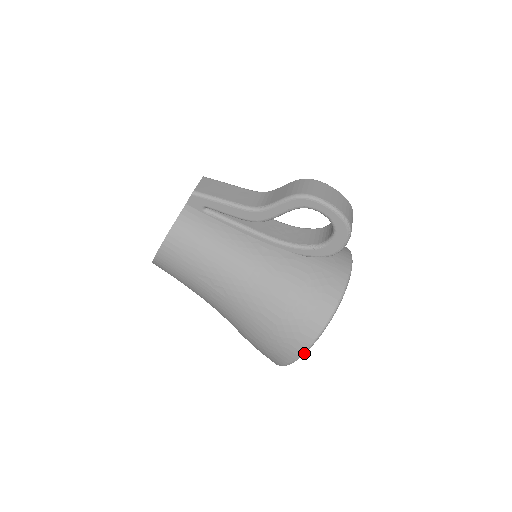
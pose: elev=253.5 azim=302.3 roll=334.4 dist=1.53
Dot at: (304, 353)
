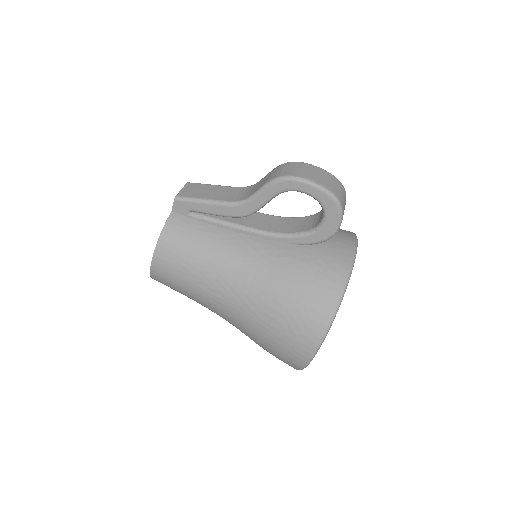
Dot at: (317, 350)
